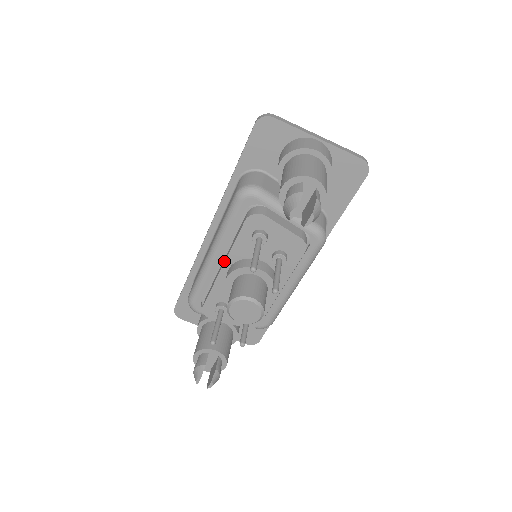
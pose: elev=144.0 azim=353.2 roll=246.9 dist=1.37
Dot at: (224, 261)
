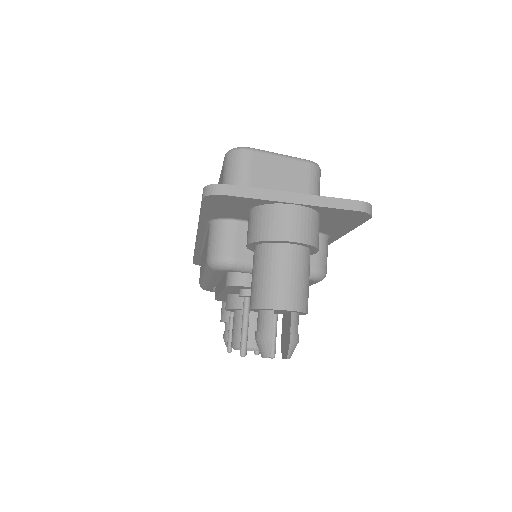
Dot at: (219, 290)
